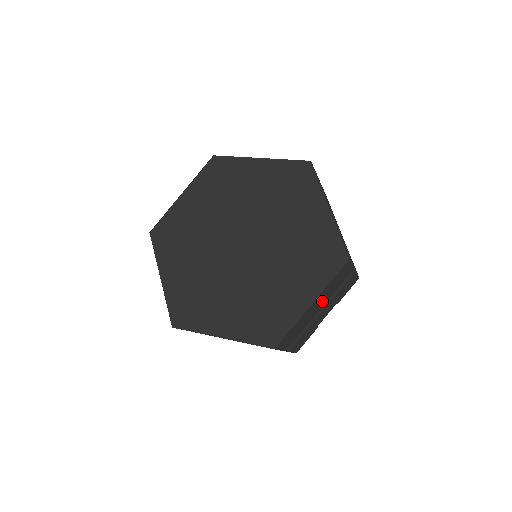
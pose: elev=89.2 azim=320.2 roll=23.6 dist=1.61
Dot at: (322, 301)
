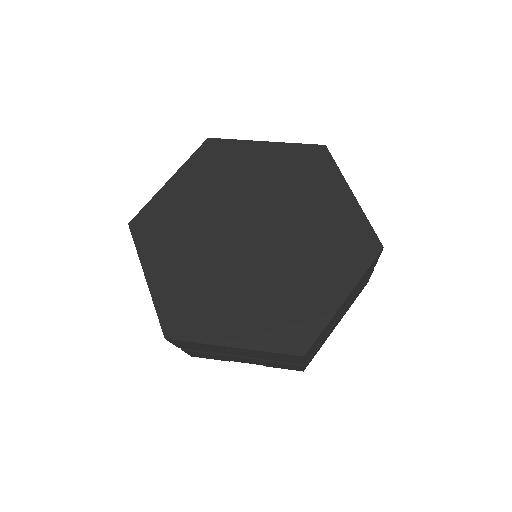
Dot at: (247, 353)
